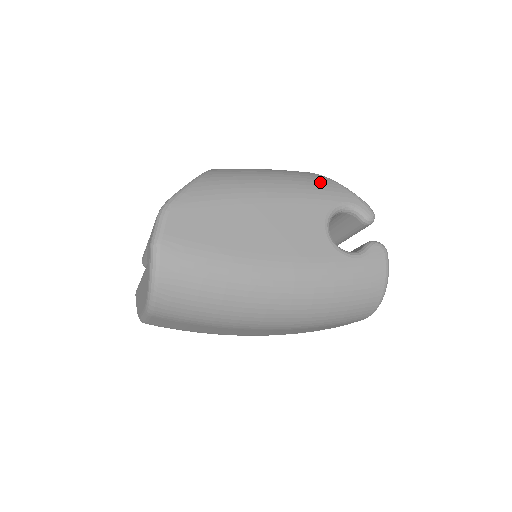
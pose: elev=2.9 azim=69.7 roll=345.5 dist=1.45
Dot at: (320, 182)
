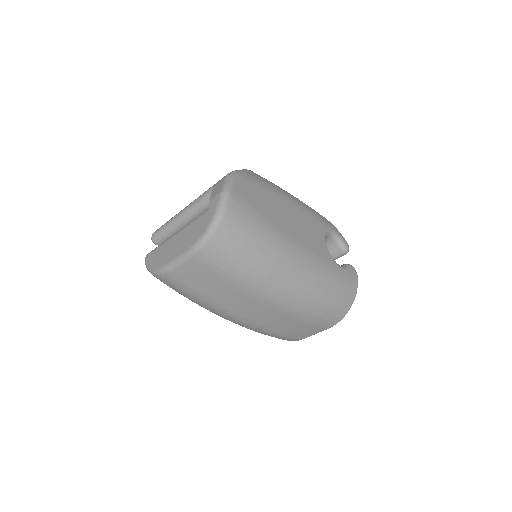
Dot at: (318, 213)
